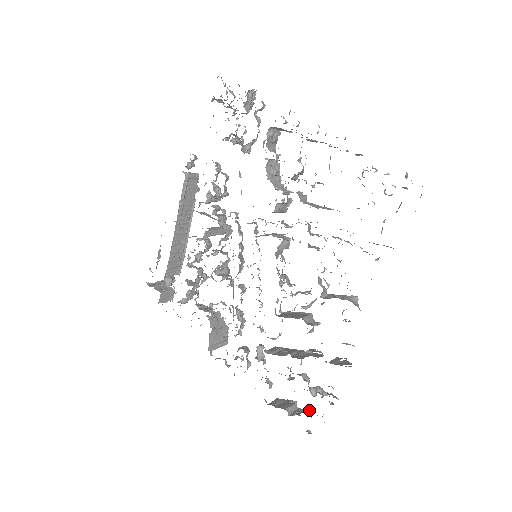
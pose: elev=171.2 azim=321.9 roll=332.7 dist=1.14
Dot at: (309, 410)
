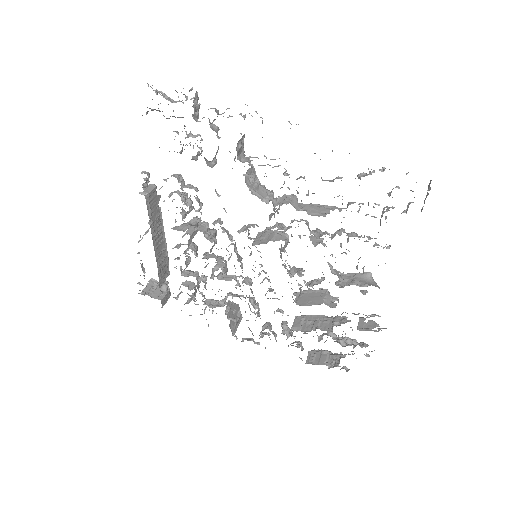
Dot at: (342, 355)
